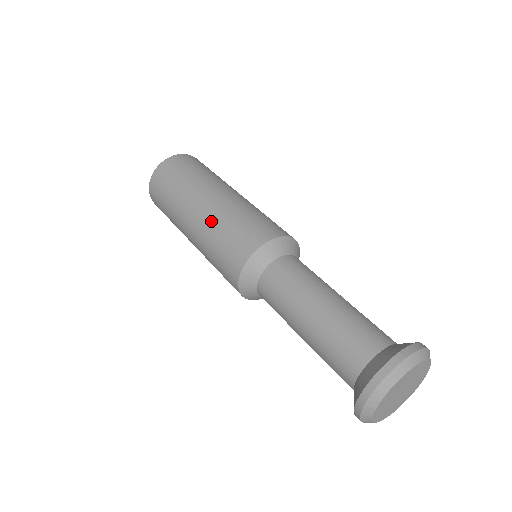
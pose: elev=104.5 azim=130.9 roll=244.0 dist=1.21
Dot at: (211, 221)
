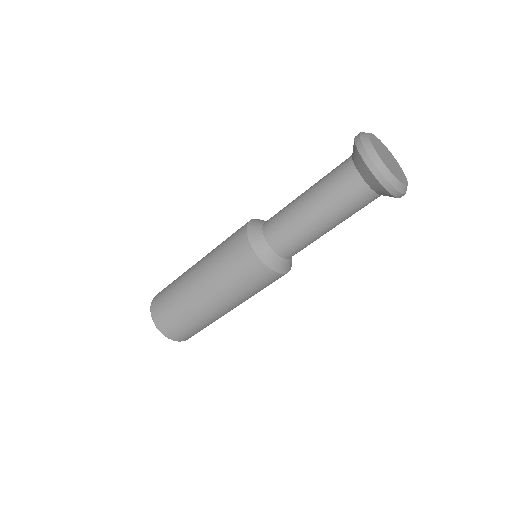
Dot at: (209, 257)
